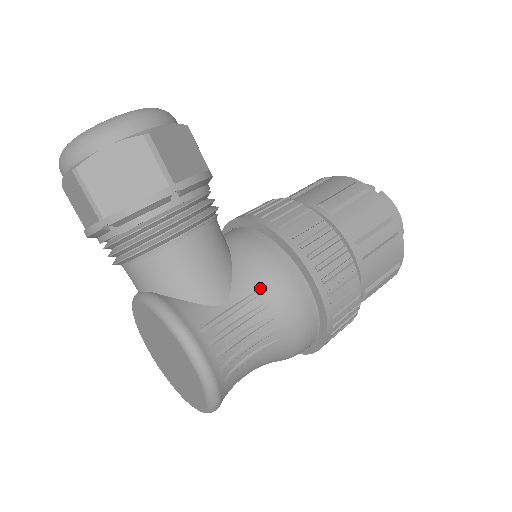
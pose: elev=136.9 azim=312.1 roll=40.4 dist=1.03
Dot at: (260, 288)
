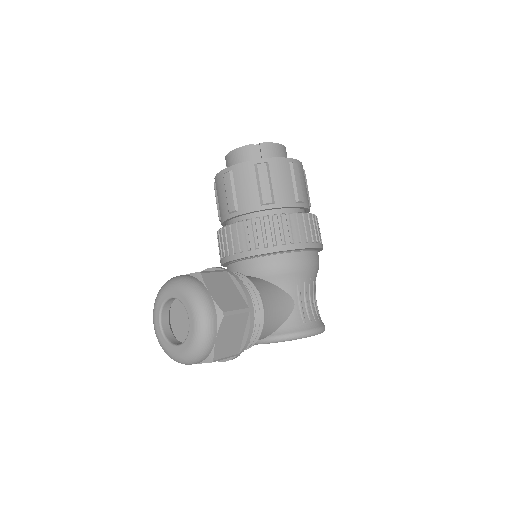
Dot at: (298, 279)
